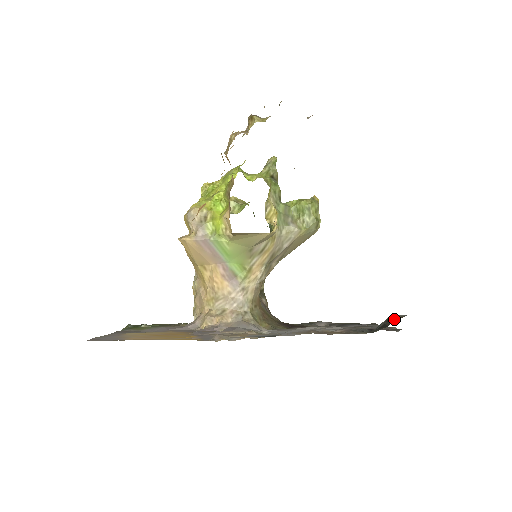
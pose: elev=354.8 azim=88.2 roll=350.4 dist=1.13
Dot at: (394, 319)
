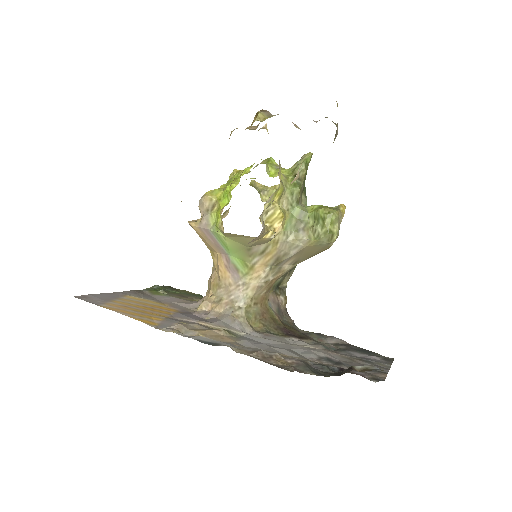
Dot at: (350, 370)
